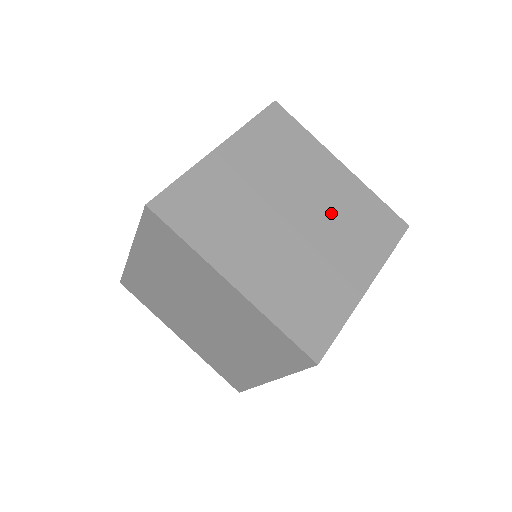
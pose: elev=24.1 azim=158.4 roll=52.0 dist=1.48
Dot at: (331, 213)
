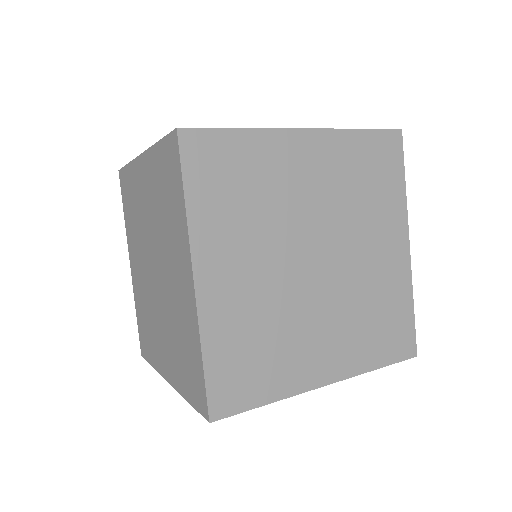
Dot at: (355, 285)
